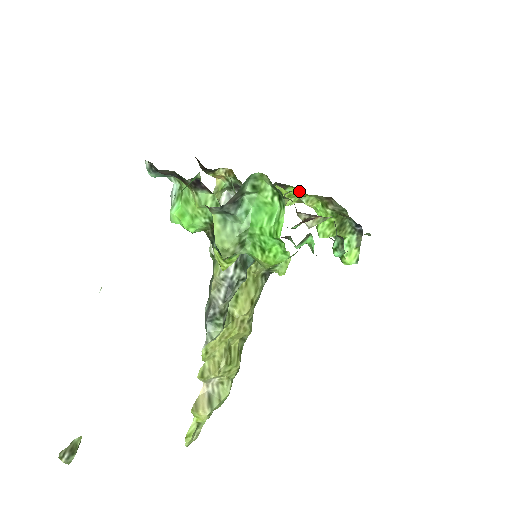
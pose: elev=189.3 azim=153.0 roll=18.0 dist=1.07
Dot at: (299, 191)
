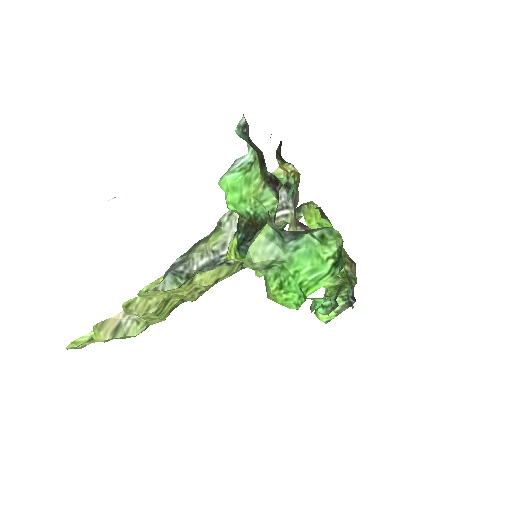
Dot at: occluded
